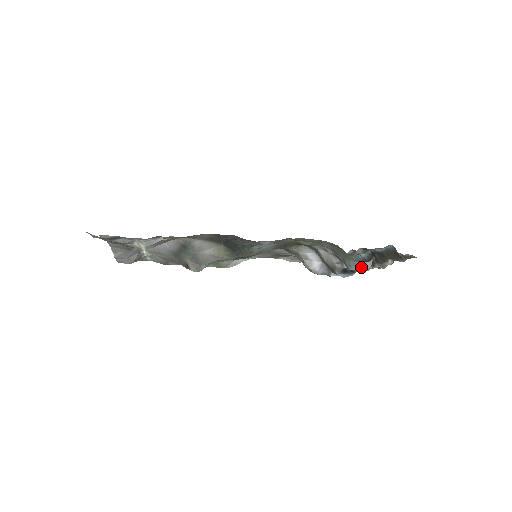
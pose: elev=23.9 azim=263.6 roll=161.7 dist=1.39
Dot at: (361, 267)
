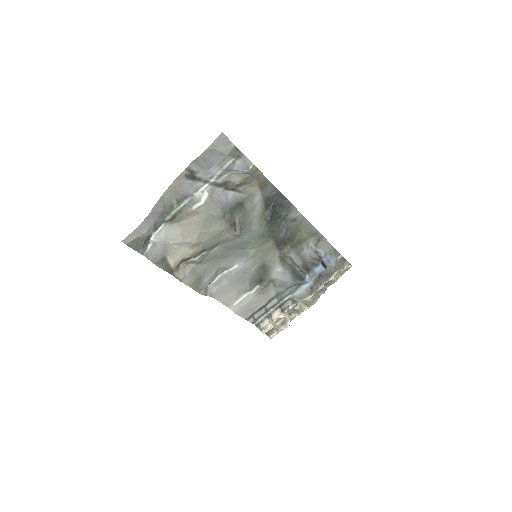
Dot at: (335, 257)
